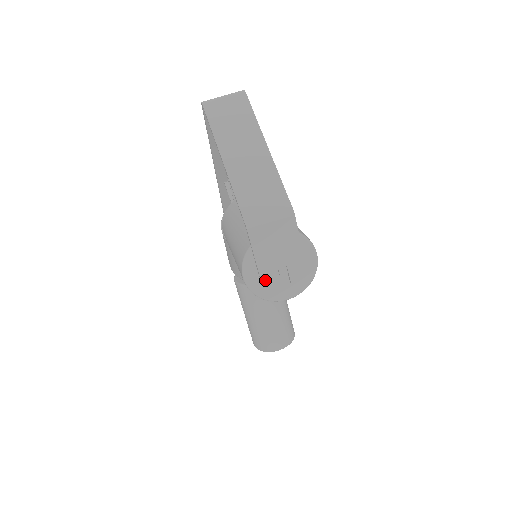
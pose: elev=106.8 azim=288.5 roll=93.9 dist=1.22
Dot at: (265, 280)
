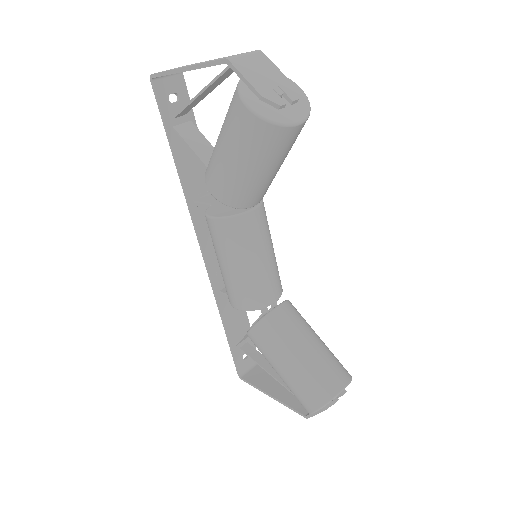
Dot at: (267, 98)
